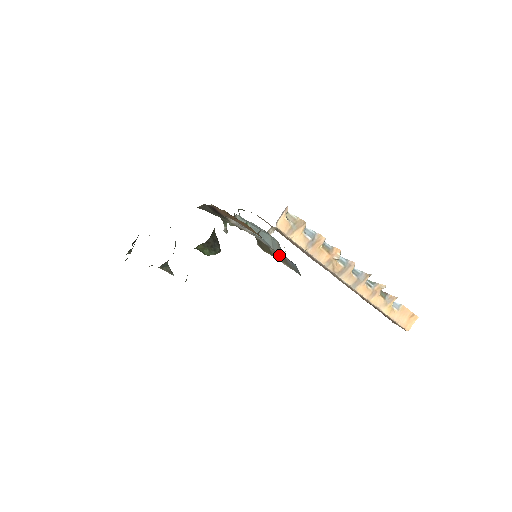
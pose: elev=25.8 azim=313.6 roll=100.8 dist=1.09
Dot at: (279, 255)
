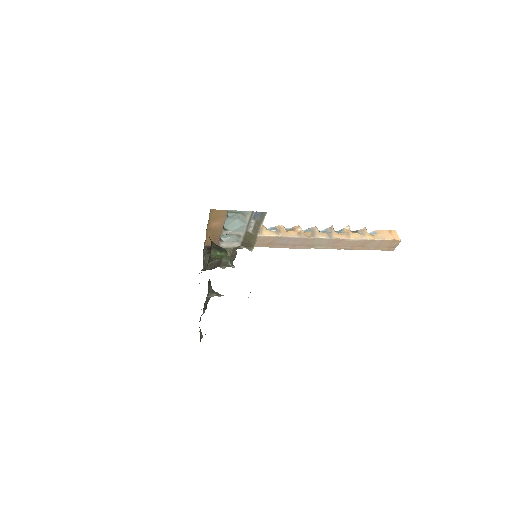
Dot at: (255, 228)
